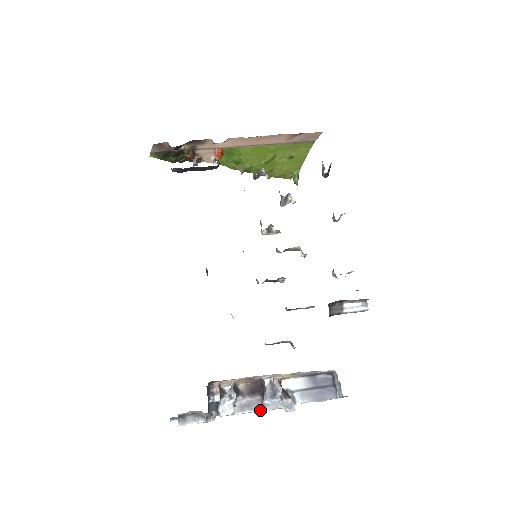
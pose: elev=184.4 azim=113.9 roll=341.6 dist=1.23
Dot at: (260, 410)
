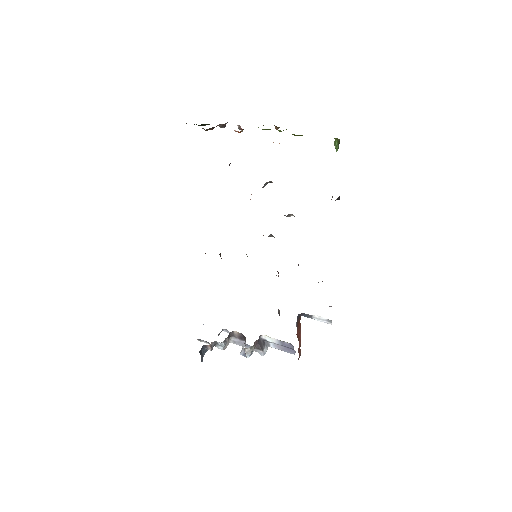
Dot at: occluded
